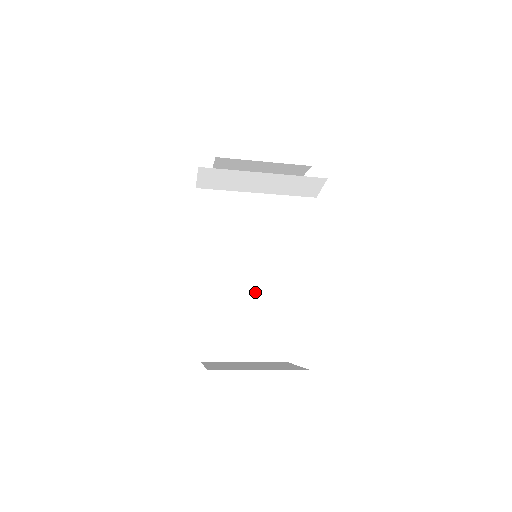
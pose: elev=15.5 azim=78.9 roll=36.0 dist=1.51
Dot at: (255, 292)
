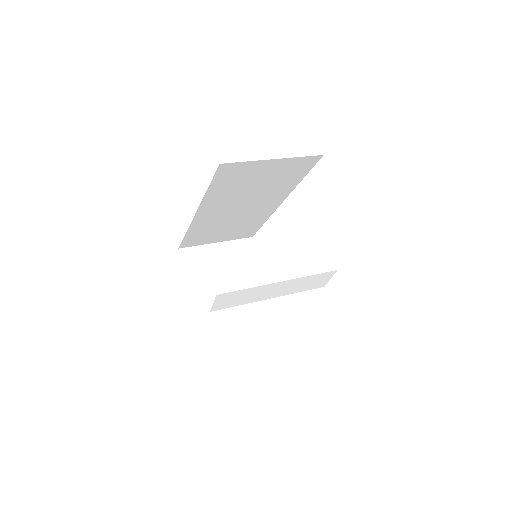
Dot at: (242, 217)
